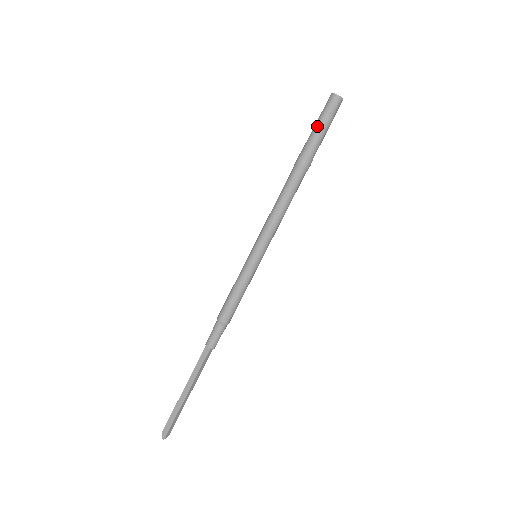
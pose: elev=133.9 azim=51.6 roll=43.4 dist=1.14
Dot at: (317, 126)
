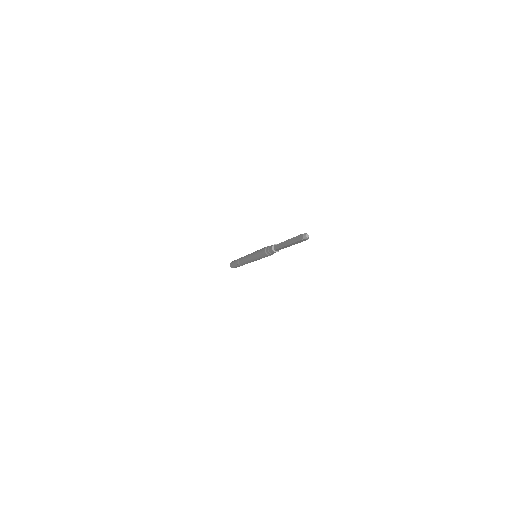
Dot at: occluded
